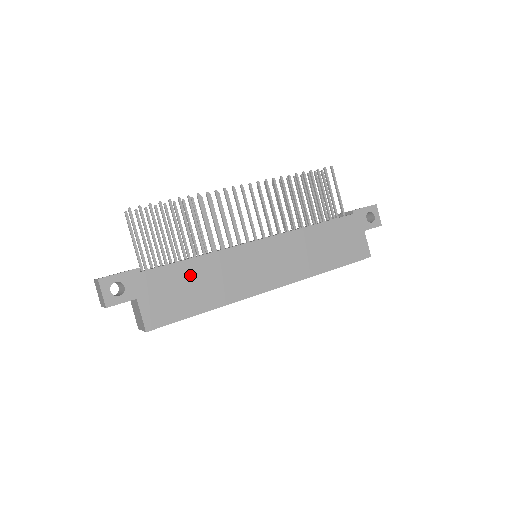
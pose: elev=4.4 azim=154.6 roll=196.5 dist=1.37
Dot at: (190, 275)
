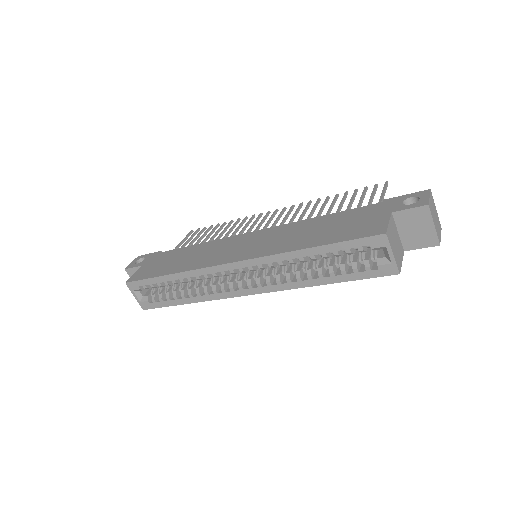
Dot at: (183, 254)
